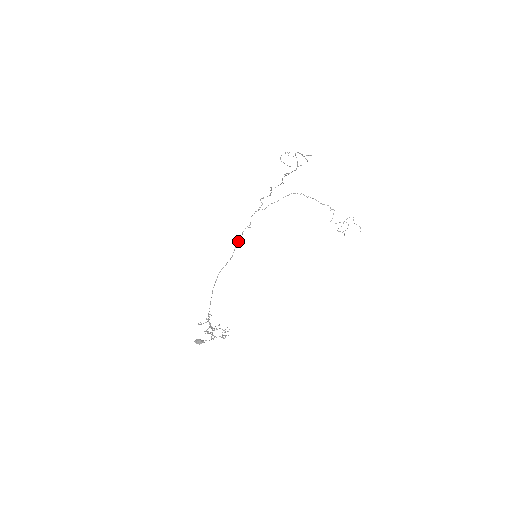
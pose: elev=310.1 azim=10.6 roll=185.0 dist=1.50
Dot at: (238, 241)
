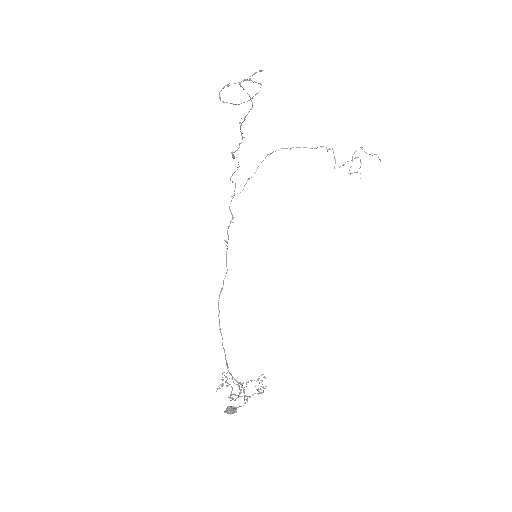
Dot at: occluded
